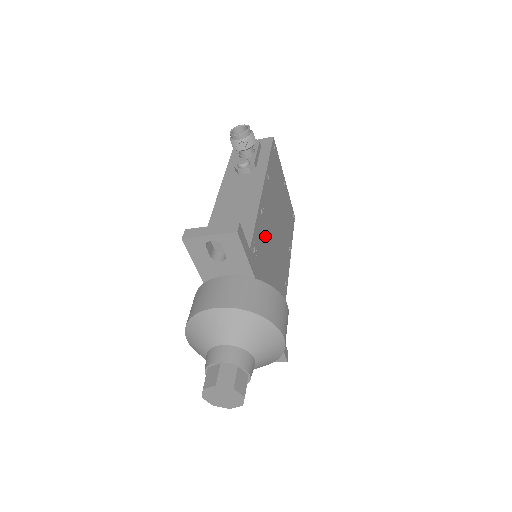
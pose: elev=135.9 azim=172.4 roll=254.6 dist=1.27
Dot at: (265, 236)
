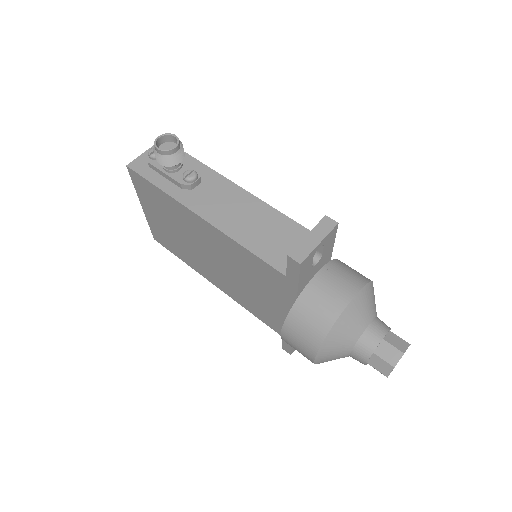
Dot at: occluded
